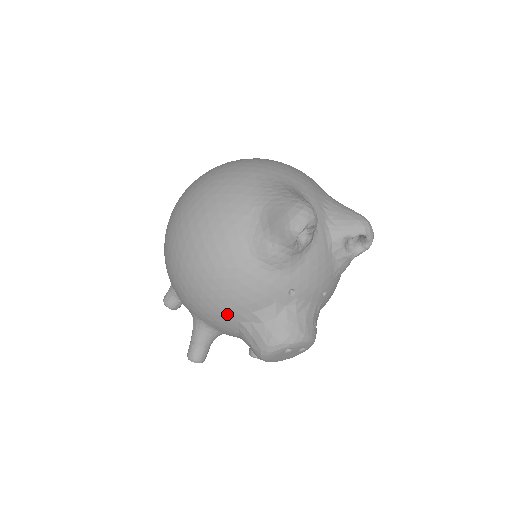
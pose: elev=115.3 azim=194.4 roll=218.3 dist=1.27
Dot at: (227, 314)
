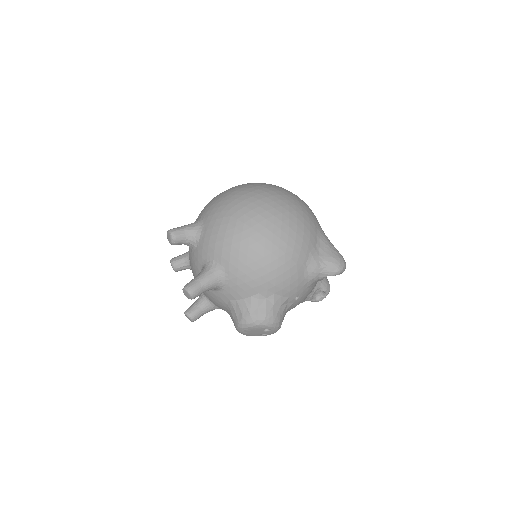
Dot at: (261, 283)
